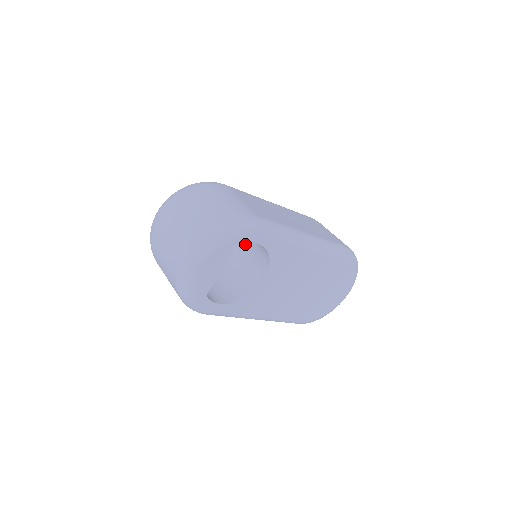
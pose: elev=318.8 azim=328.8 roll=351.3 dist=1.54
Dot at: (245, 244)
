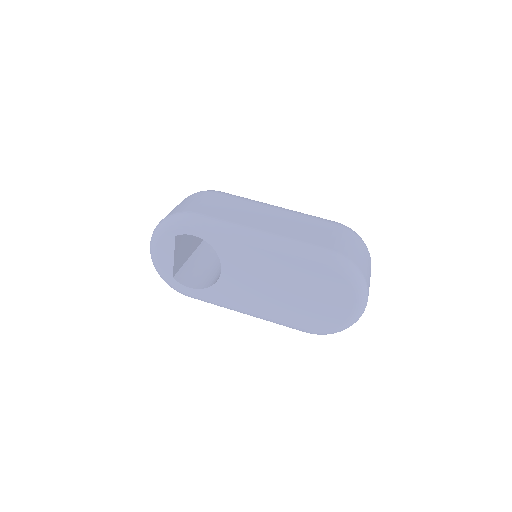
Dot at: occluded
